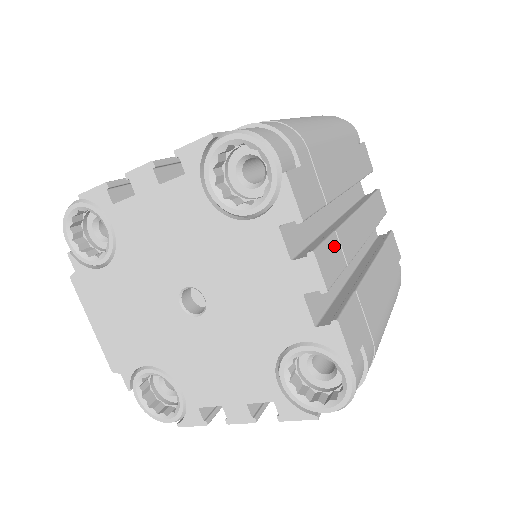
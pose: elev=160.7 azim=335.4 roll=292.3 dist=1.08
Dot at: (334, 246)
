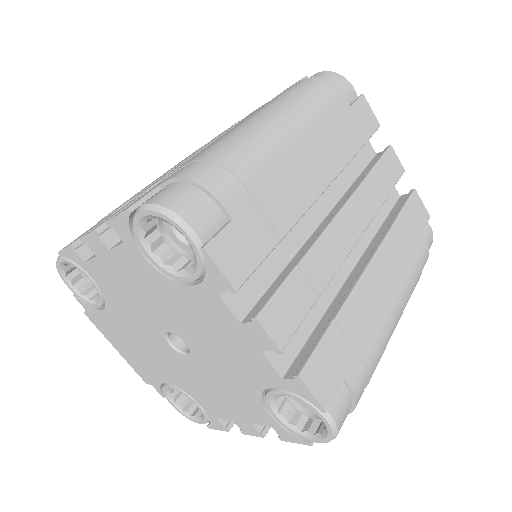
Dot at: (295, 287)
